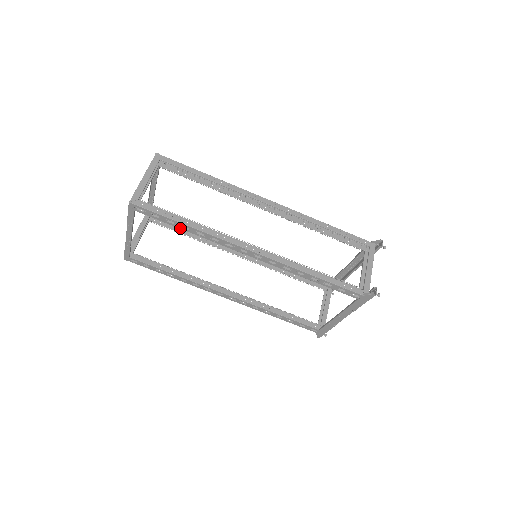
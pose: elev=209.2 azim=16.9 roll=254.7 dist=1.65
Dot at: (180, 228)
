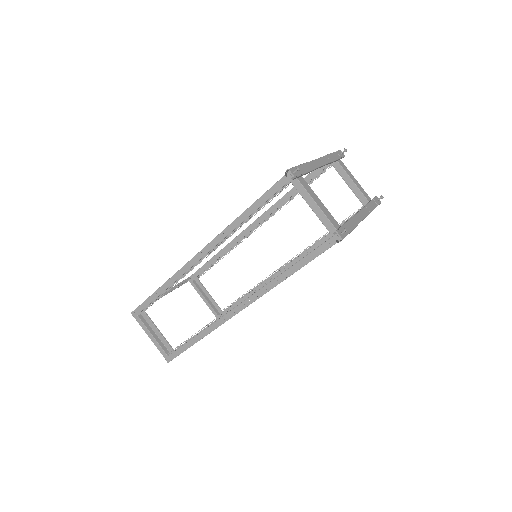
Dot at: occluded
